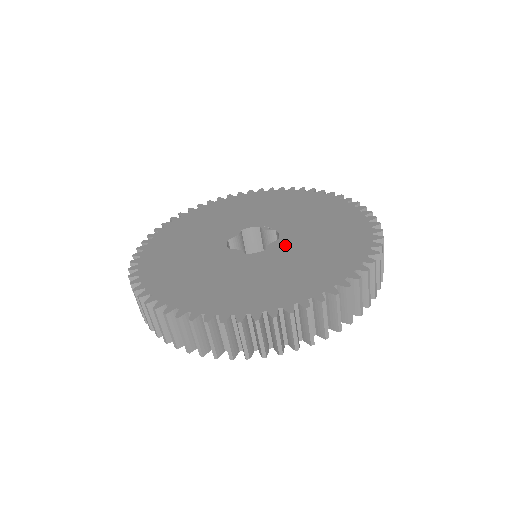
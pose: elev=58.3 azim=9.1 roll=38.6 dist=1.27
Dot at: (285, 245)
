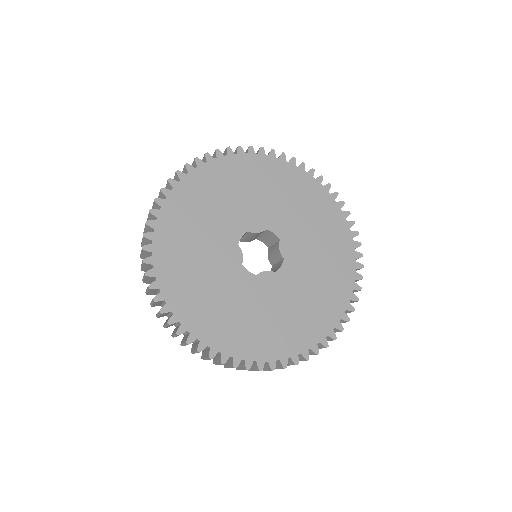
Dot at: (272, 284)
